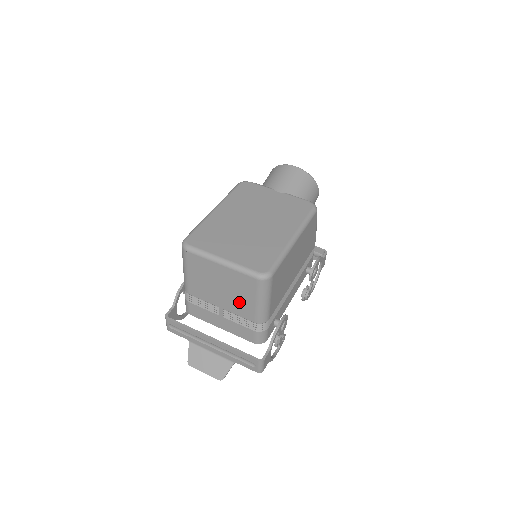
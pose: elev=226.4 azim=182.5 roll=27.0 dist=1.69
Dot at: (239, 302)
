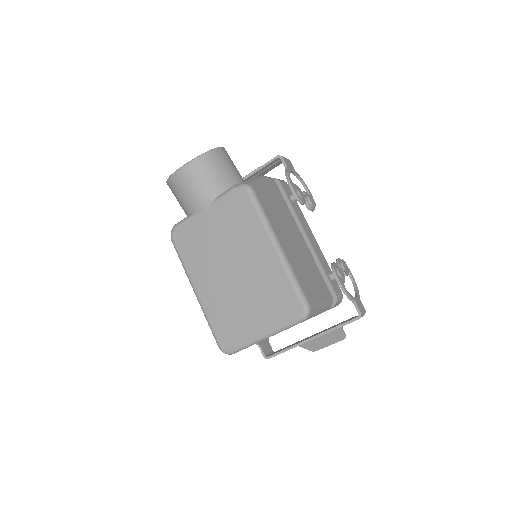
Dot at: occluded
